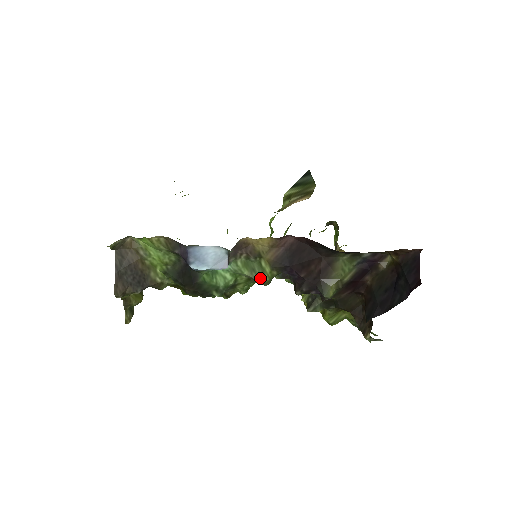
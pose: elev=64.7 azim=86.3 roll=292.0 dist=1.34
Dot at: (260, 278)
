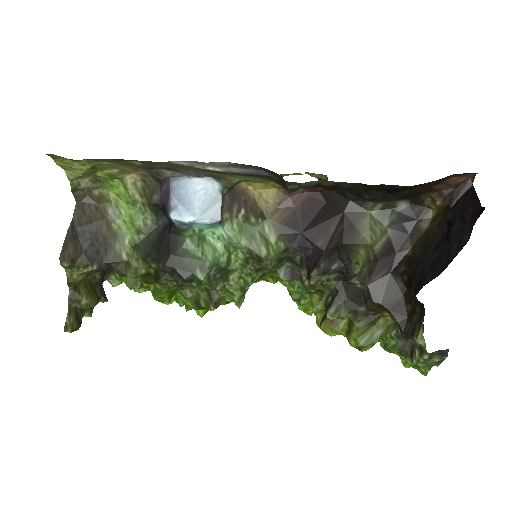
Dot at: (262, 250)
